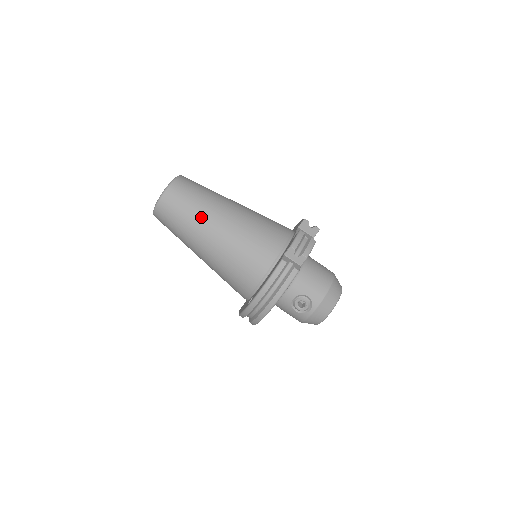
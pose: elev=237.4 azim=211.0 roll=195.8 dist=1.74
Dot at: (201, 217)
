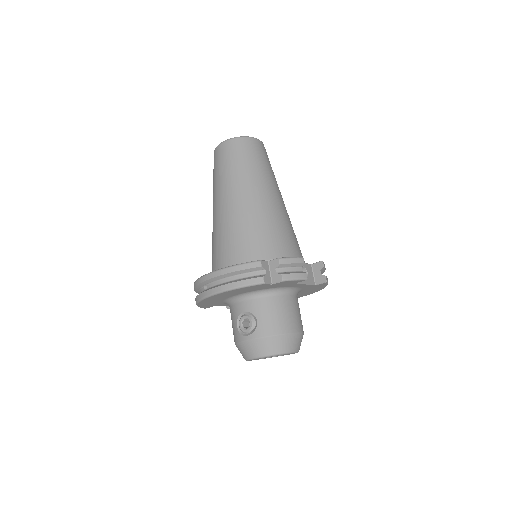
Dot at: (240, 178)
